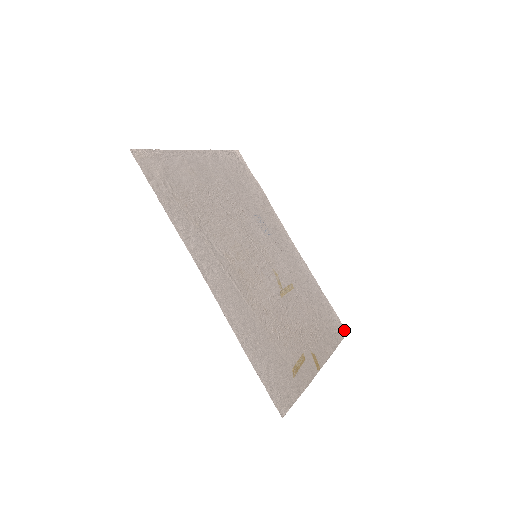
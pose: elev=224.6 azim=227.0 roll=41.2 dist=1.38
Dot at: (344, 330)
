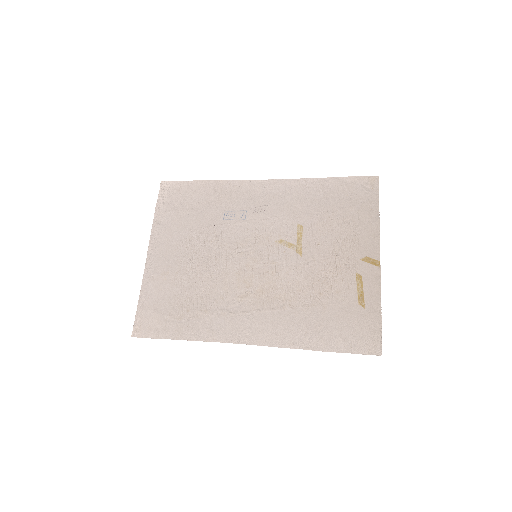
Dot at: (373, 179)
